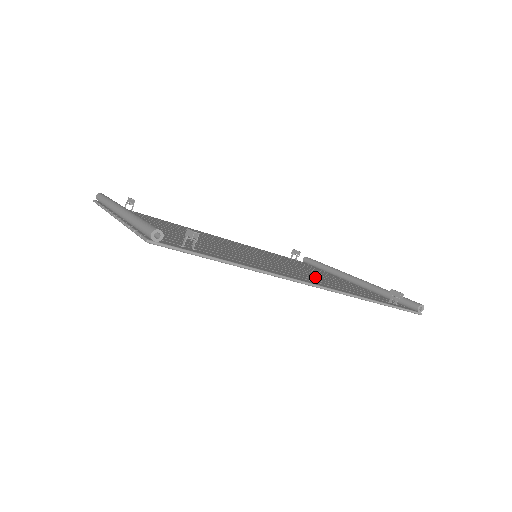
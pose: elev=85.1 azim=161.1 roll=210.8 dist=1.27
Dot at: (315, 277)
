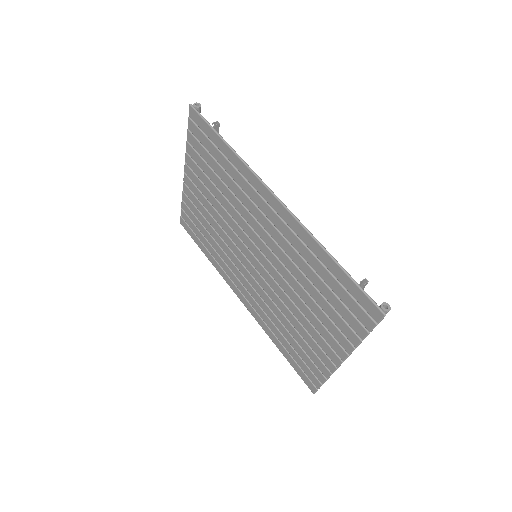
Dot at: (291, 259)
